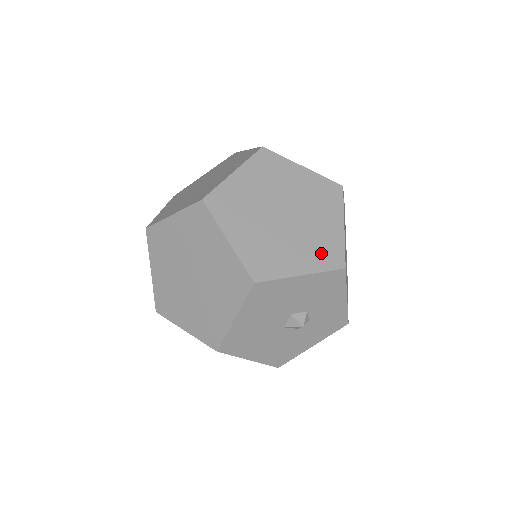
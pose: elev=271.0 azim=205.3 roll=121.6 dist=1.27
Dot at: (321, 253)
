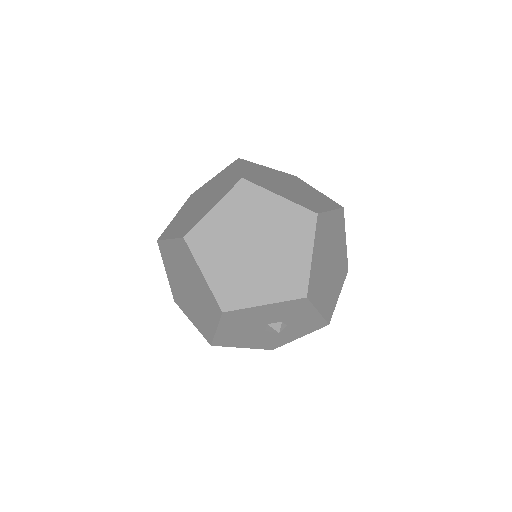
Dot at: (285, 284)
